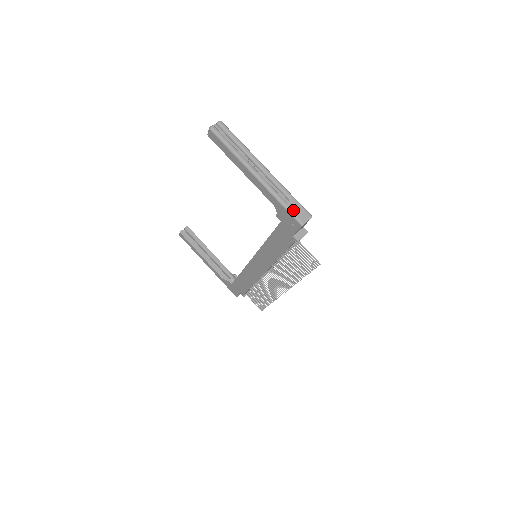
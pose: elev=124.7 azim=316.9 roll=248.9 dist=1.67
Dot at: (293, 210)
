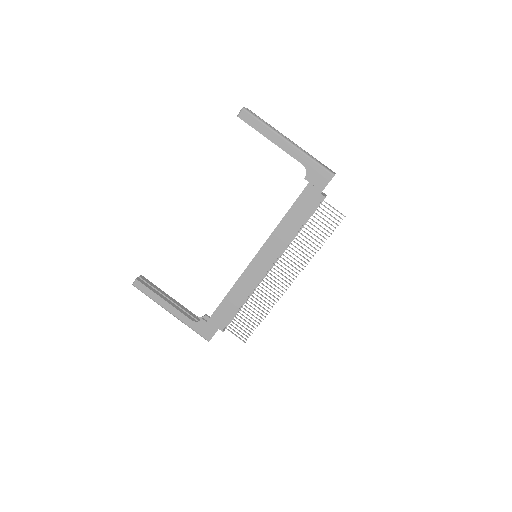
Dot at: (323, 165)
